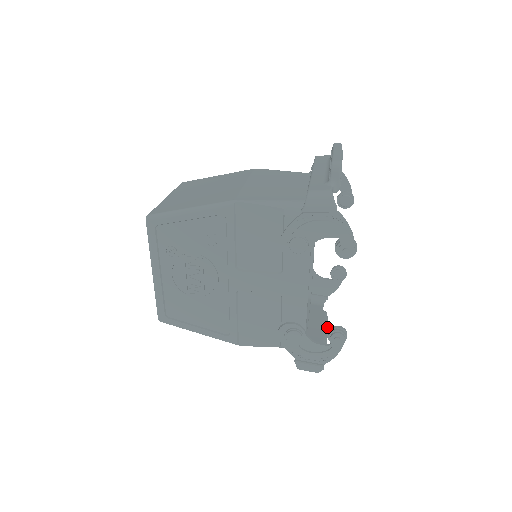
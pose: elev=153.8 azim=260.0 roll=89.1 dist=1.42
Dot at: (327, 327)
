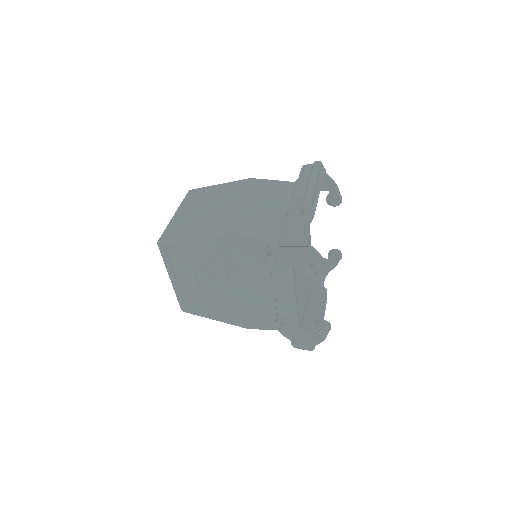
Dot at: (325, 304)
